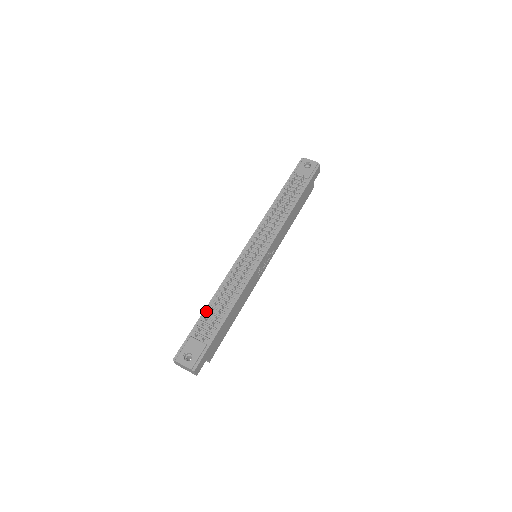
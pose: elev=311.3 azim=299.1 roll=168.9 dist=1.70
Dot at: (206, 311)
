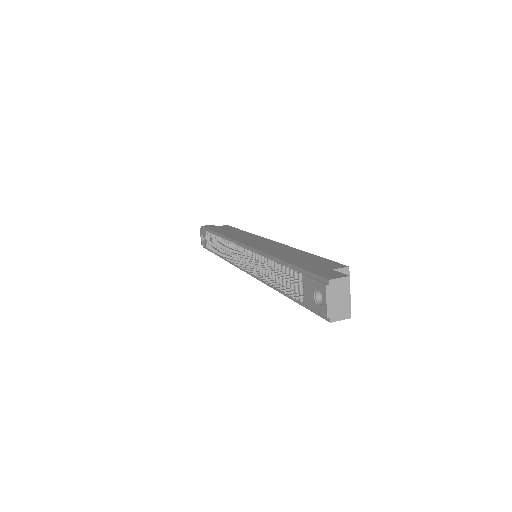
Dot at: (215, 234)
